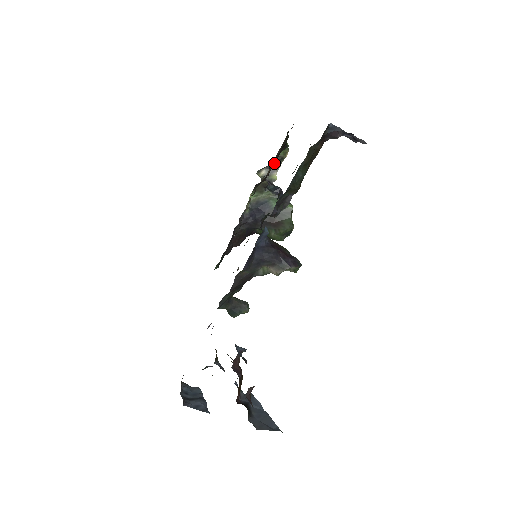
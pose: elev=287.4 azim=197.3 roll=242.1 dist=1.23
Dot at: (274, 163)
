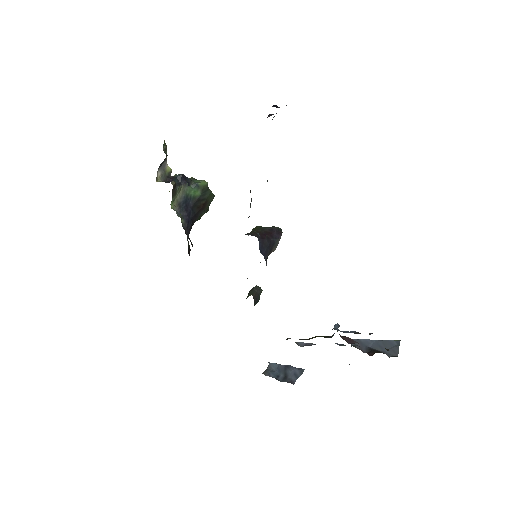
Dot at: (165, 159)
